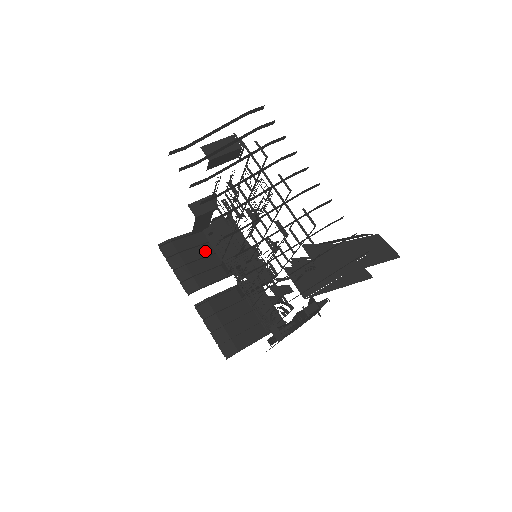
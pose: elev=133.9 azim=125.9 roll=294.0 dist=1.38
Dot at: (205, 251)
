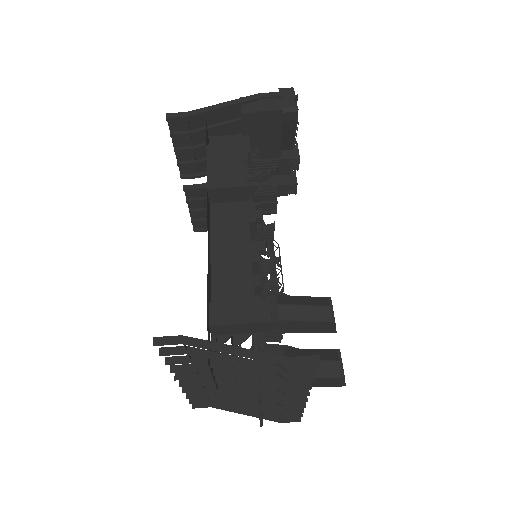
Dot at: (232, 130)
